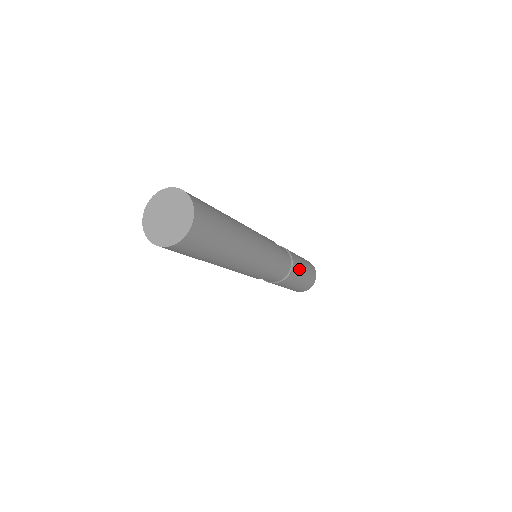
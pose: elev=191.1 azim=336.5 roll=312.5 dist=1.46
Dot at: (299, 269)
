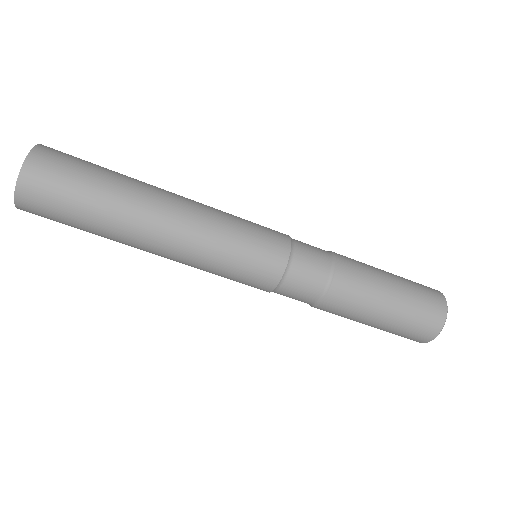
Dot at: (364, 266)
